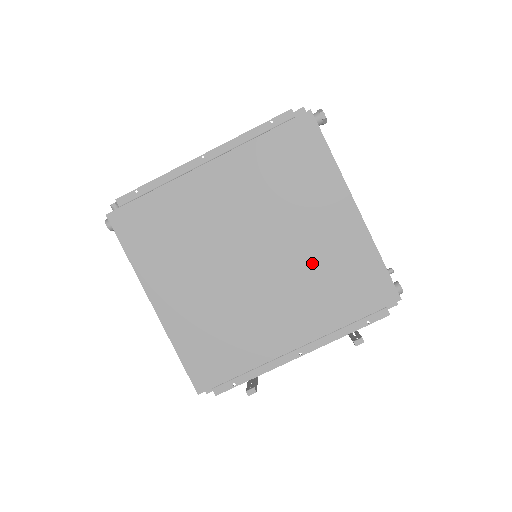
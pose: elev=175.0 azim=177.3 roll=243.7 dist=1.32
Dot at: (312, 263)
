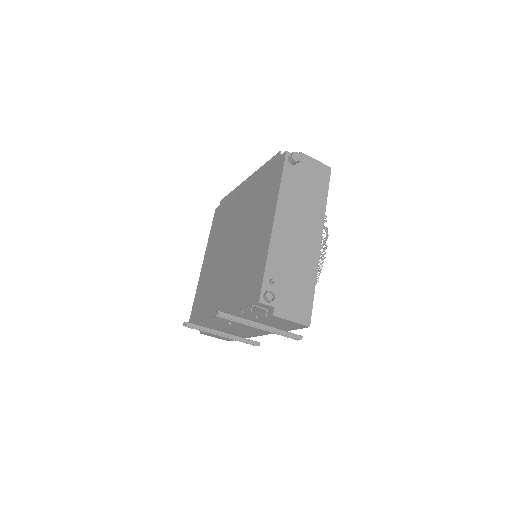
Dot at: (245, 257)
